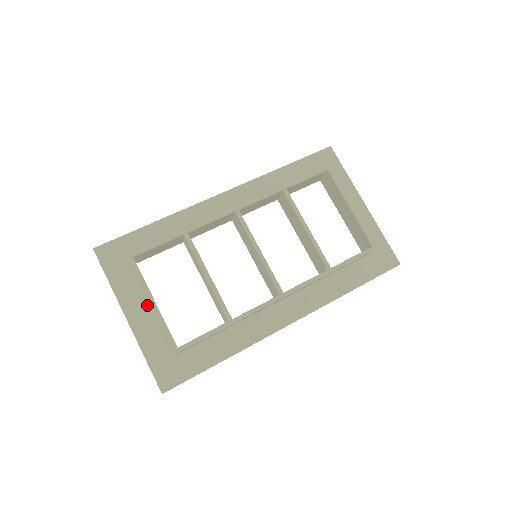
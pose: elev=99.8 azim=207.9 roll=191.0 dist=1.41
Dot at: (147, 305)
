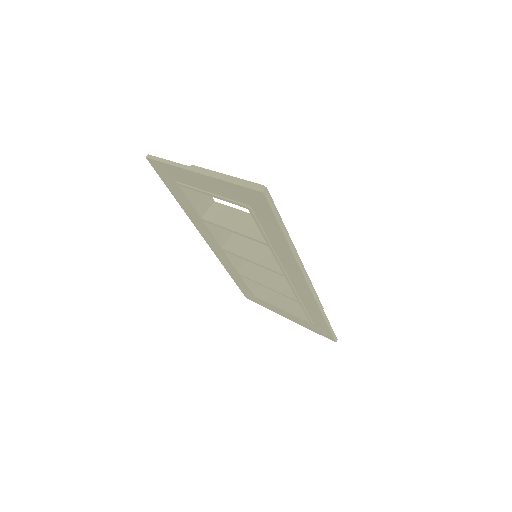
Dot at: occluded
